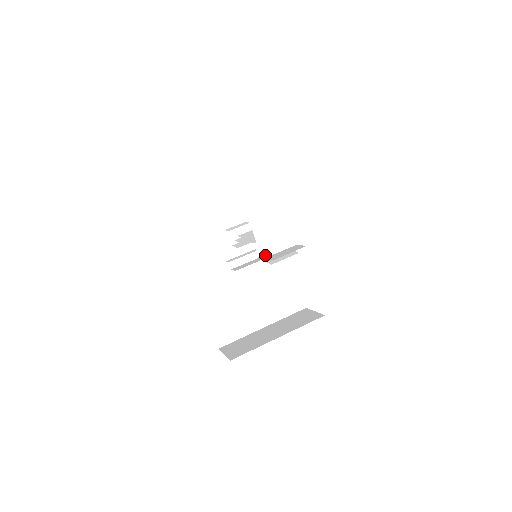
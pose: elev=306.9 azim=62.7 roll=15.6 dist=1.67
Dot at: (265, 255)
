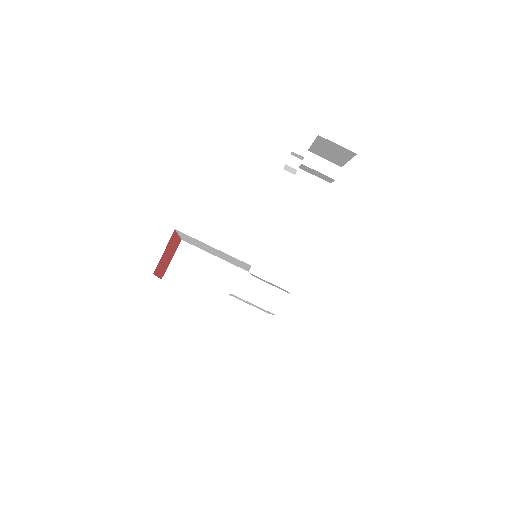
Dot at: (233, 297)
